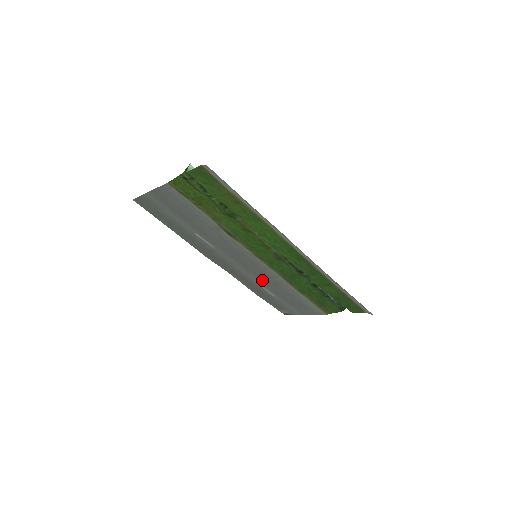
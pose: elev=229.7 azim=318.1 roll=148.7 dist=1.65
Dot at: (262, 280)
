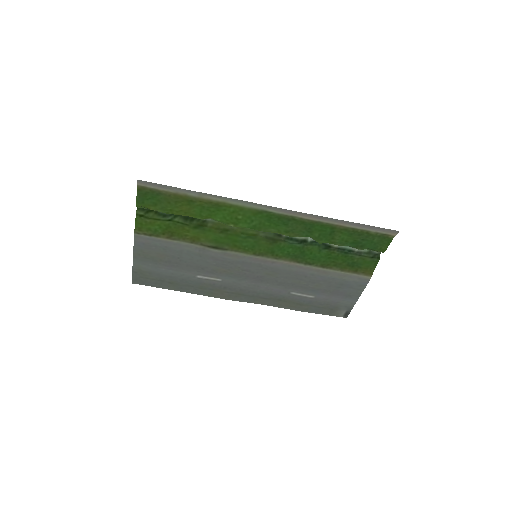
Dot at: (287, 284)
